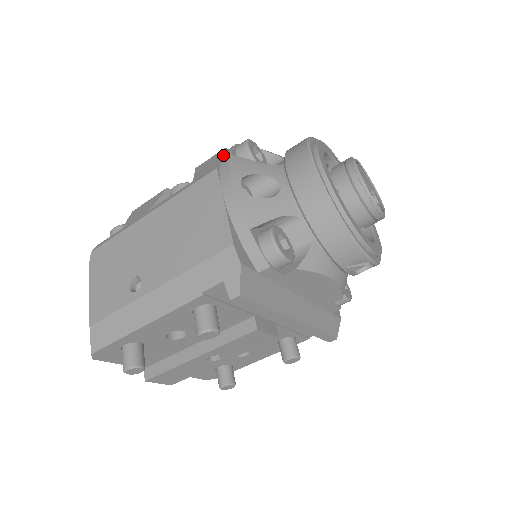
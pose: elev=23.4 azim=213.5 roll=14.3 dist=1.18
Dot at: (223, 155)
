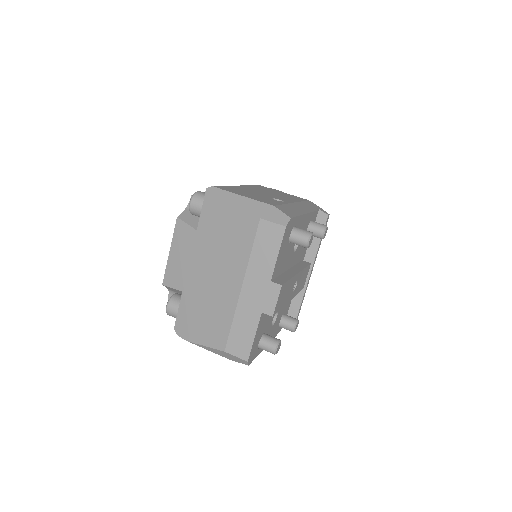
Dot at: occluded
